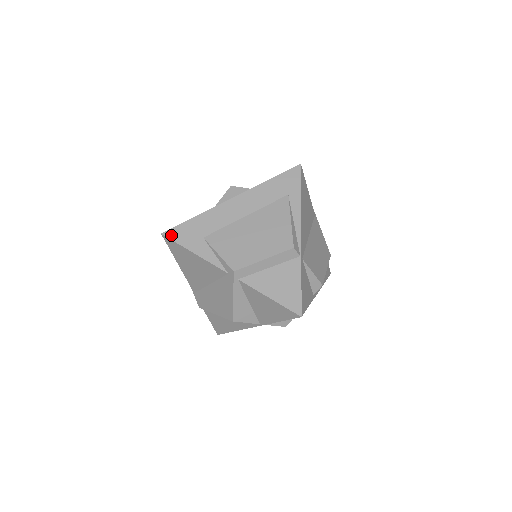
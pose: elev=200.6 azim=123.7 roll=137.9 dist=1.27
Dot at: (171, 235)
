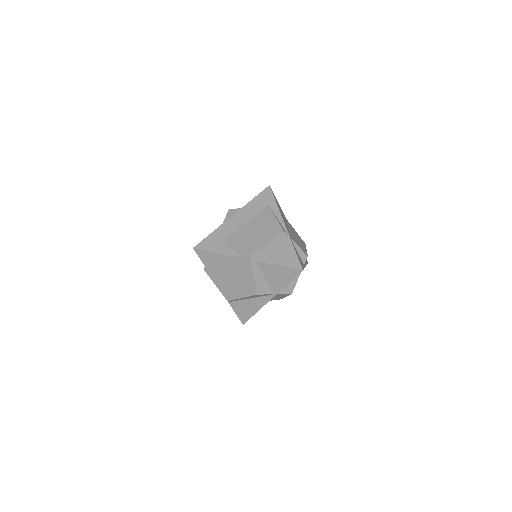
Dot at: (200, 247)
